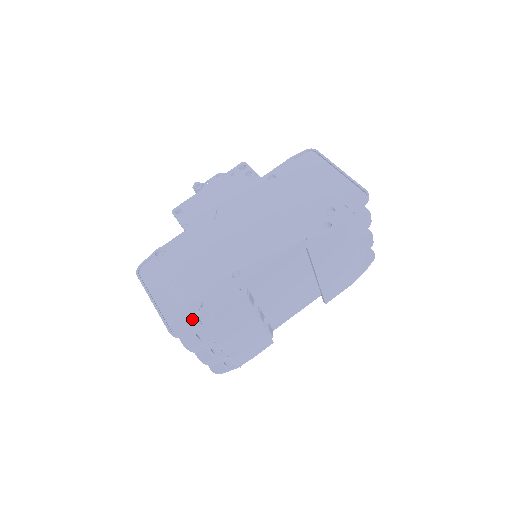
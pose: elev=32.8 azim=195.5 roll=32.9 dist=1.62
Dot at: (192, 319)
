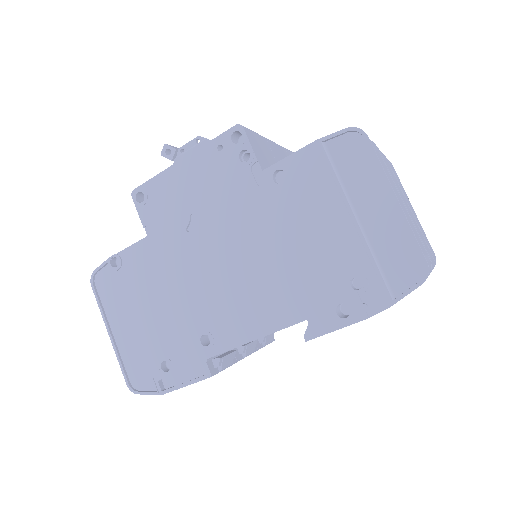
Dot at: (152, 377)
